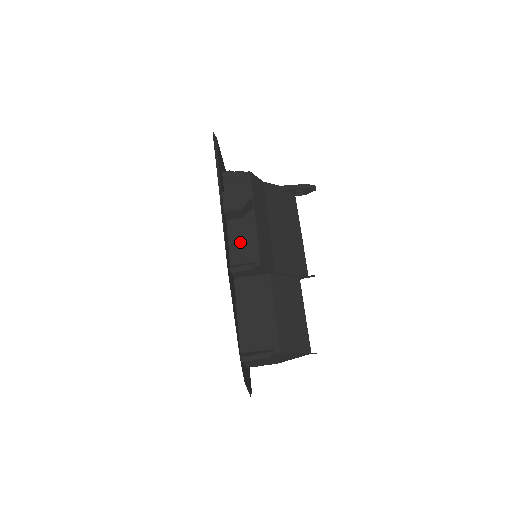
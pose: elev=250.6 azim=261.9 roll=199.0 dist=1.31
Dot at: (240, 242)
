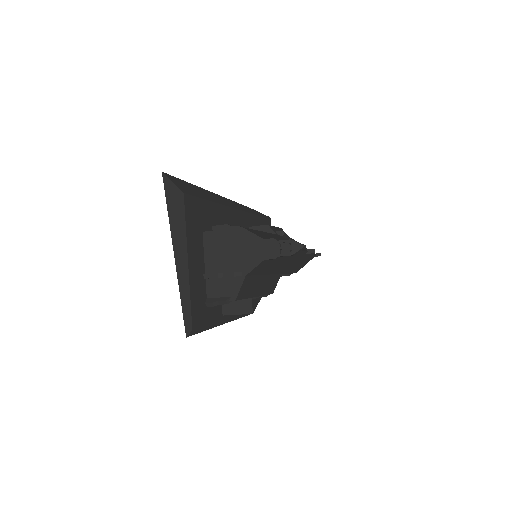
Dot at: occluded
